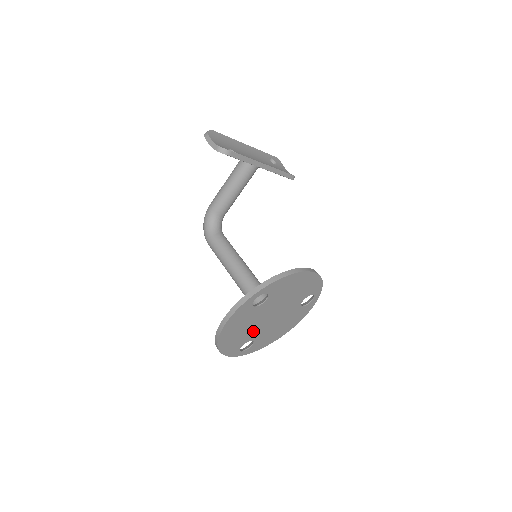
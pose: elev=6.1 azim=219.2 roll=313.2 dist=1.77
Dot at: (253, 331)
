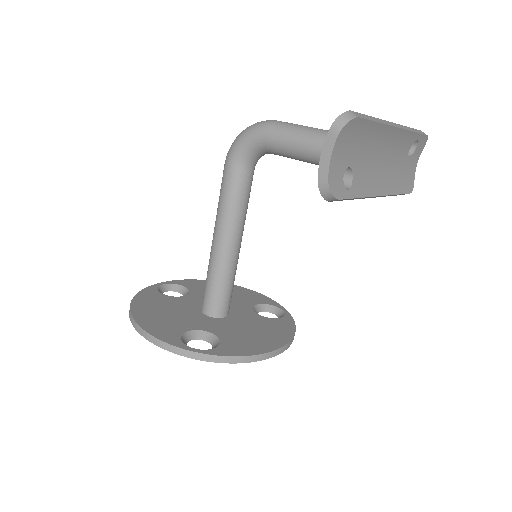
Dot at: occluded
